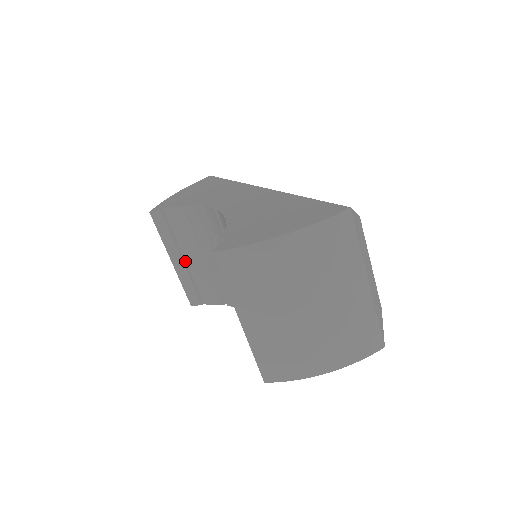
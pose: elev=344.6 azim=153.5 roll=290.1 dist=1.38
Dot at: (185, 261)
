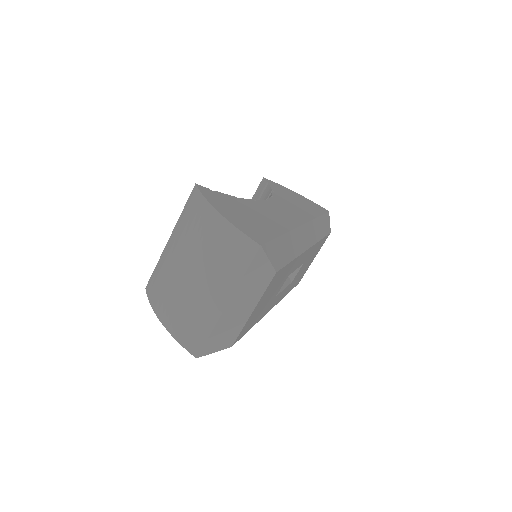
Dot at: occluded
